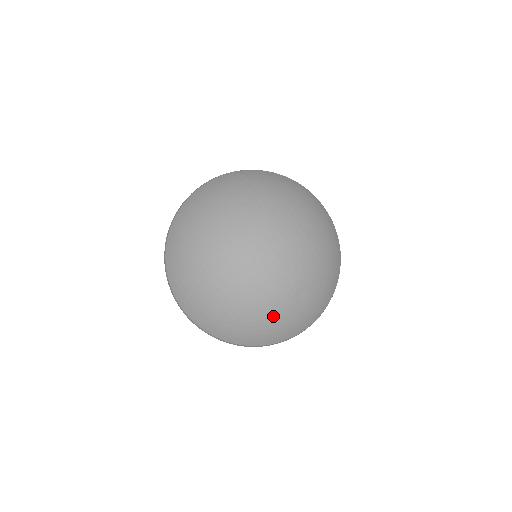
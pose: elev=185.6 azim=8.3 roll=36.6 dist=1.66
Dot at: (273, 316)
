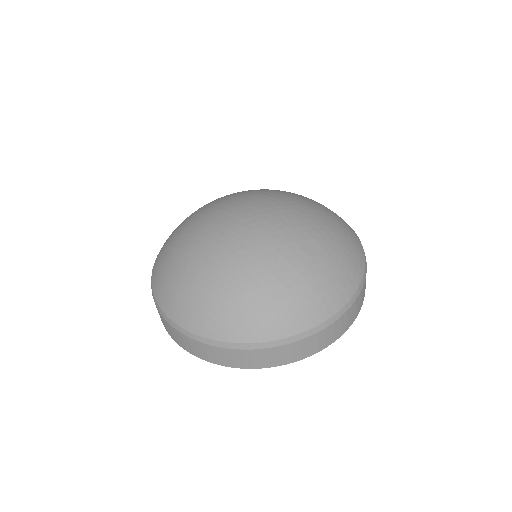
Dot at: (283, 277)
